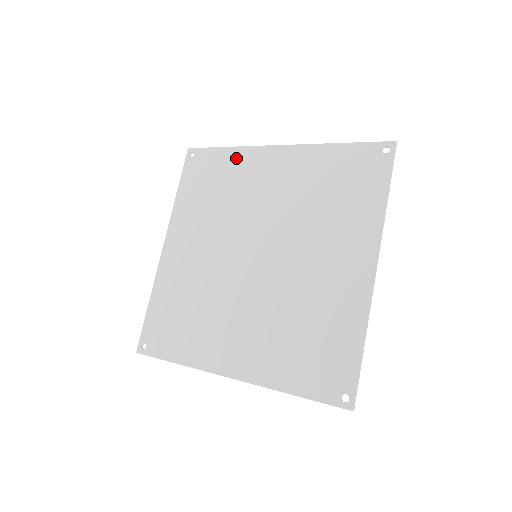
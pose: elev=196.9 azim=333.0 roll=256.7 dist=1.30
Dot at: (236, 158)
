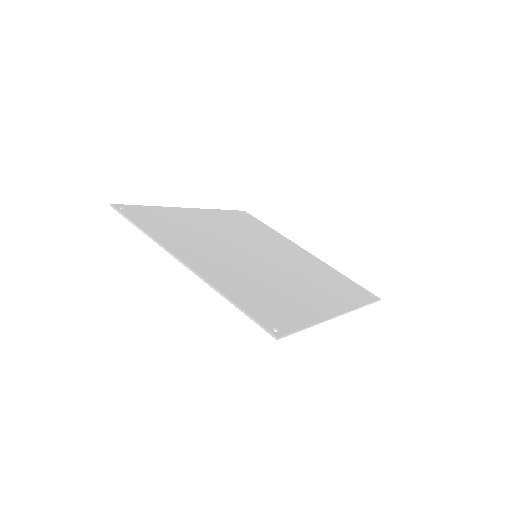
Dot at: (274, 233)
